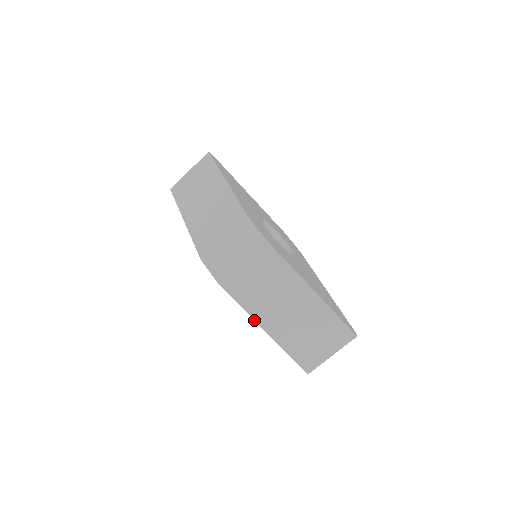
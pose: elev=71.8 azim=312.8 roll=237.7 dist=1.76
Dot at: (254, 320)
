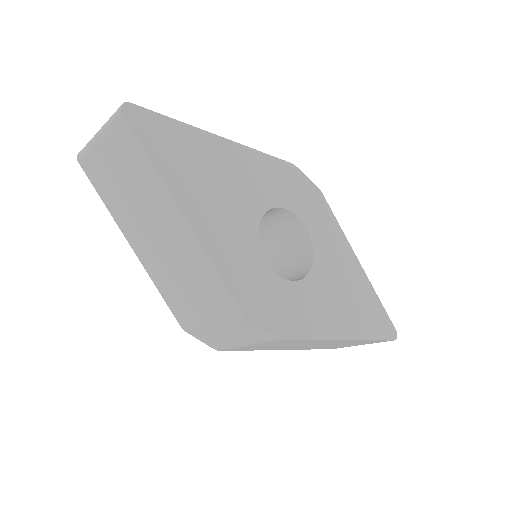
Dot at: occluded
